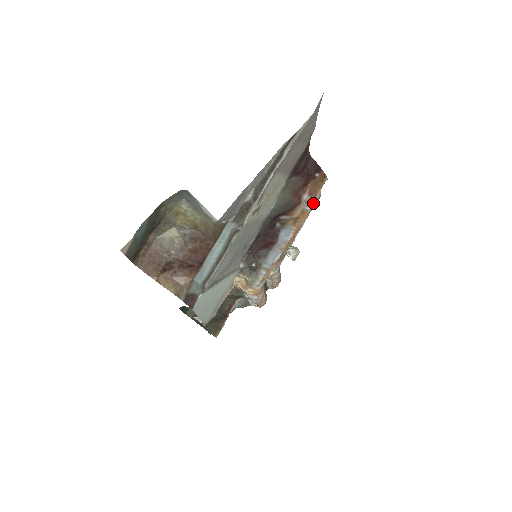
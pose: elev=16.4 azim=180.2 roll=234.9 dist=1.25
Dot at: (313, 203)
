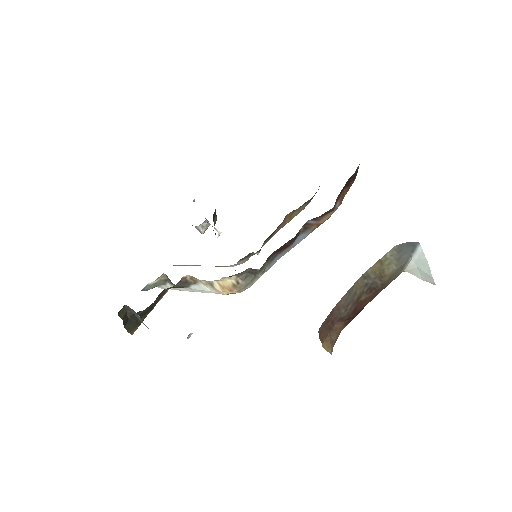
Dot at: occluded
